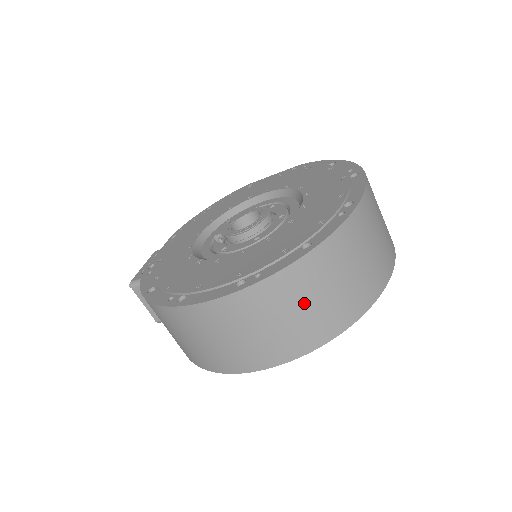
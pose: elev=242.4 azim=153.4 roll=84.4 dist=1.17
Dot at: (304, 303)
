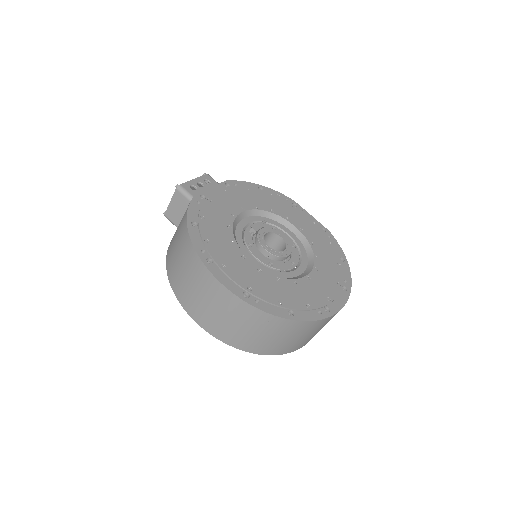
Dot at: (259, 332)
